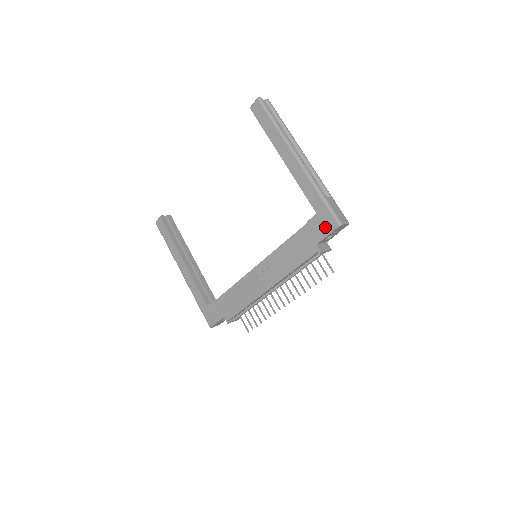
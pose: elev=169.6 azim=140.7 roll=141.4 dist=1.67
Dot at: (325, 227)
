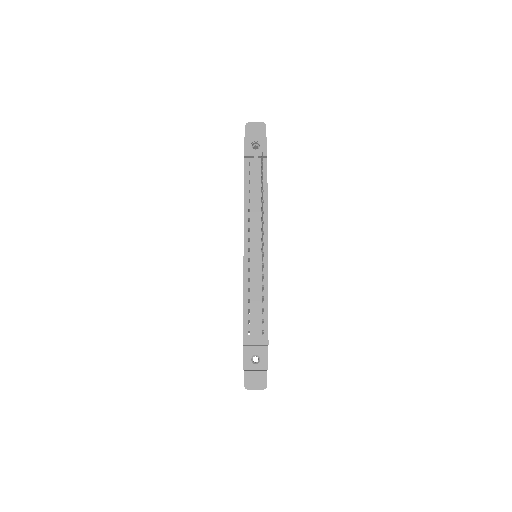
Dot at: occluded
